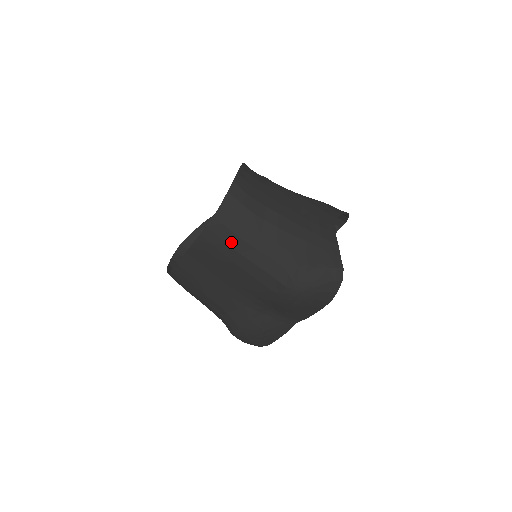
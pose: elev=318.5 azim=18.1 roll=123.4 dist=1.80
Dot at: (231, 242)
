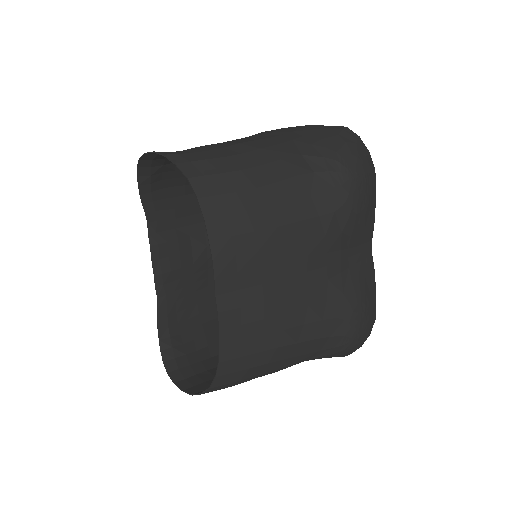
Dot at: (248, 205)
